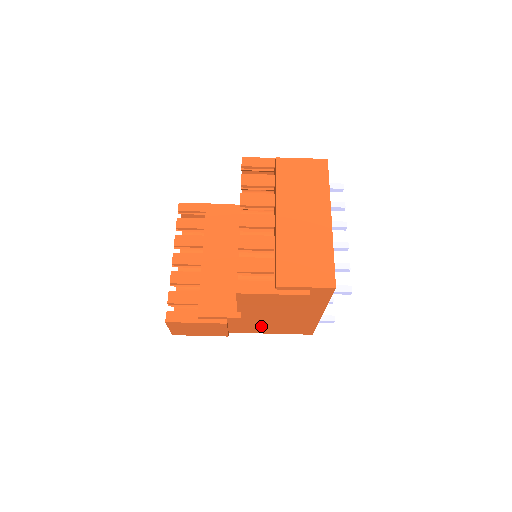
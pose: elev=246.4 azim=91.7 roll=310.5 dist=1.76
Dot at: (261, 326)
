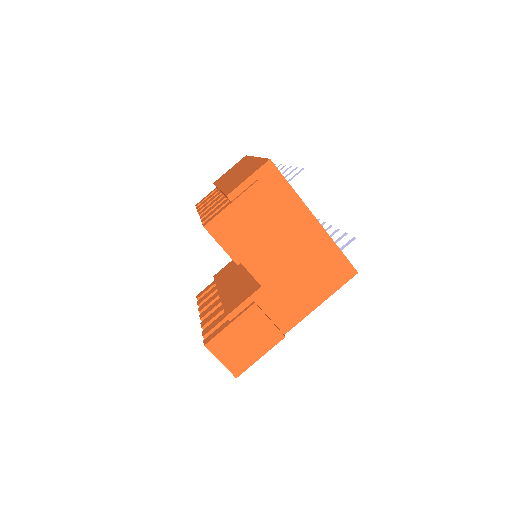
Dot at: (296, 293)
